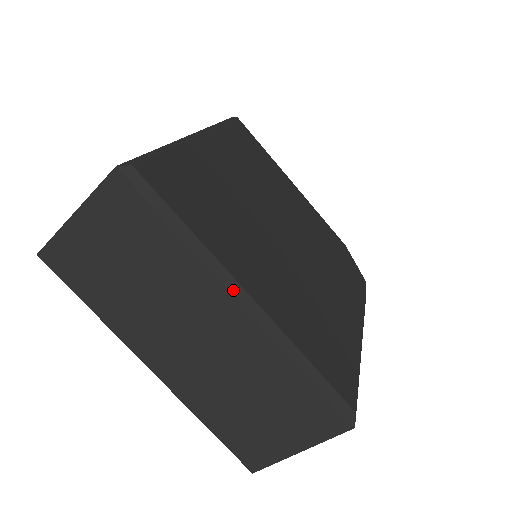
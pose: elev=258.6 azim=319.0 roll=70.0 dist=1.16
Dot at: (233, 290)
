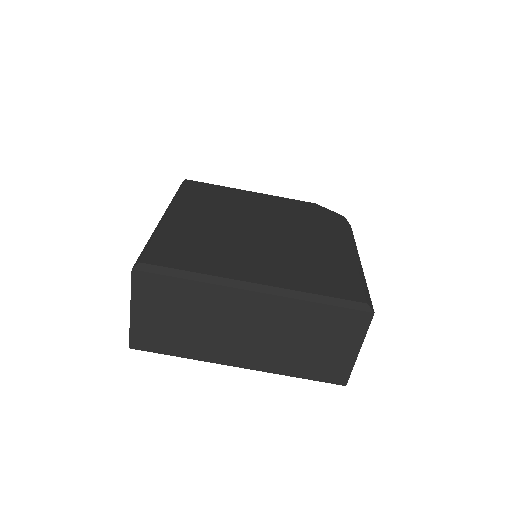
Dot at: (243, 287)
